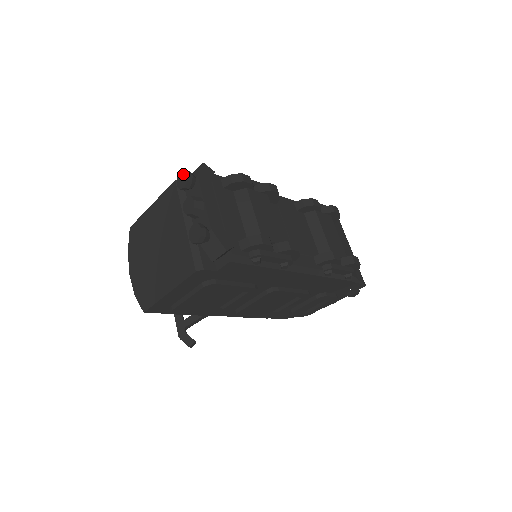
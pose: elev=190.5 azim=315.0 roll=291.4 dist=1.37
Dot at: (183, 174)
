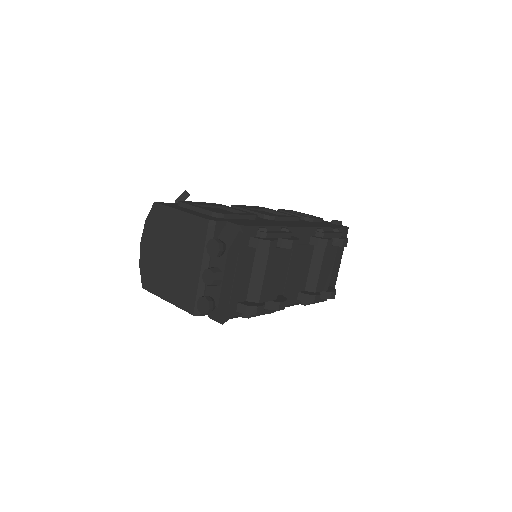
Dot at: (216, 245)
